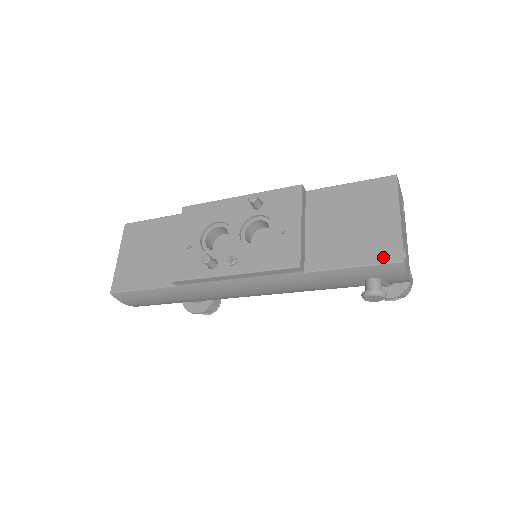
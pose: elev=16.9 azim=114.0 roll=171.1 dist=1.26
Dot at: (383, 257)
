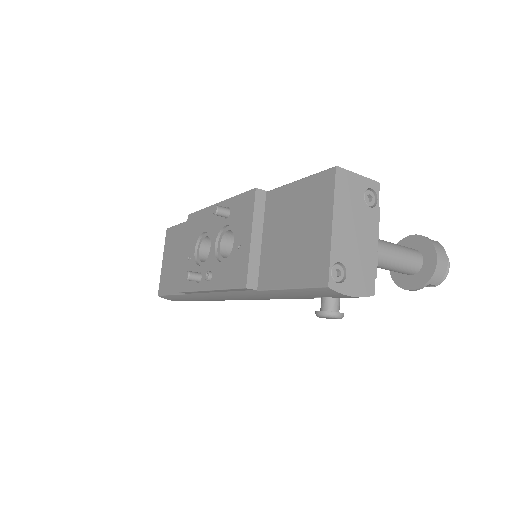
Dot at: (312, 279)
